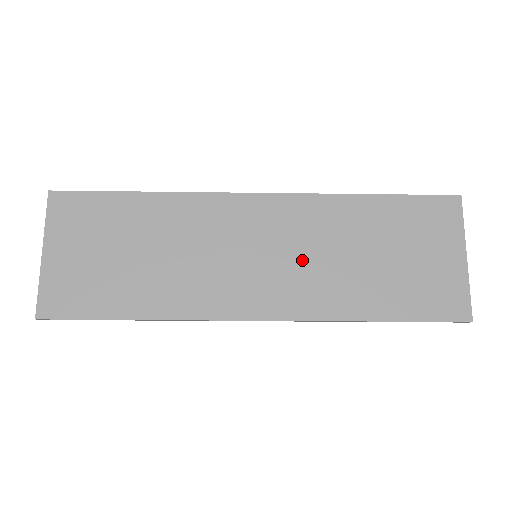
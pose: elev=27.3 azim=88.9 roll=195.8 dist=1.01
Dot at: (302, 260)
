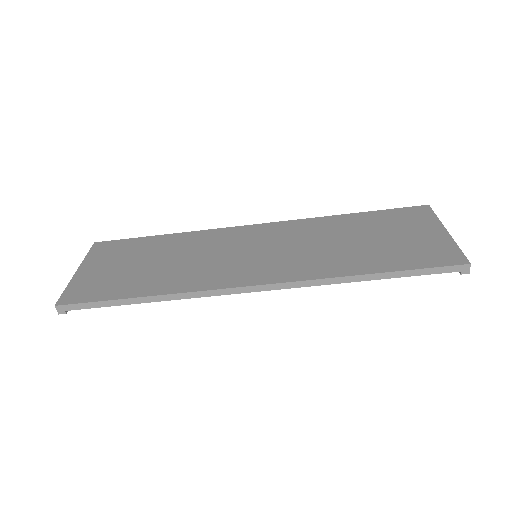
Dot at: (296, 249)
